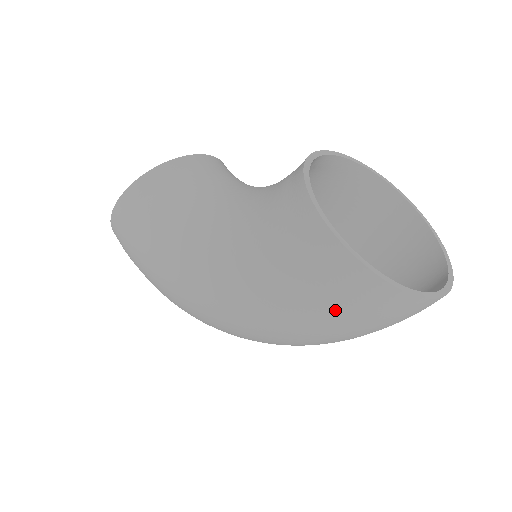
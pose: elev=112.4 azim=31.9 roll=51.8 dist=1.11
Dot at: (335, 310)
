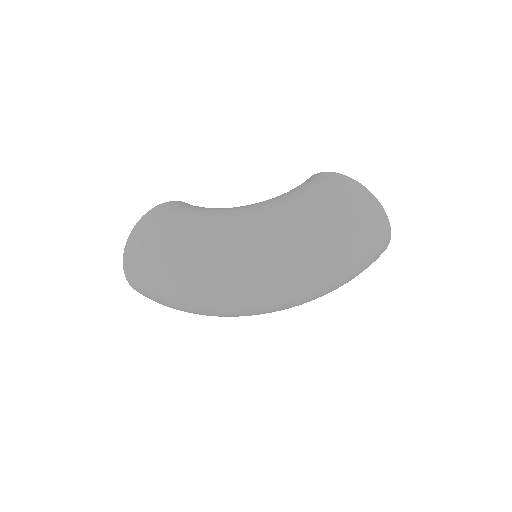
Dot at: (349, 212)
